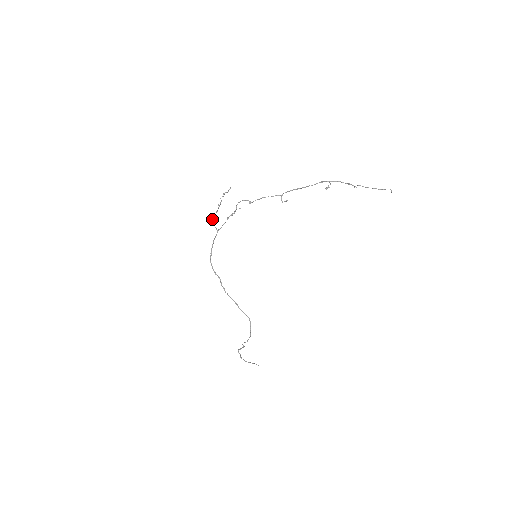
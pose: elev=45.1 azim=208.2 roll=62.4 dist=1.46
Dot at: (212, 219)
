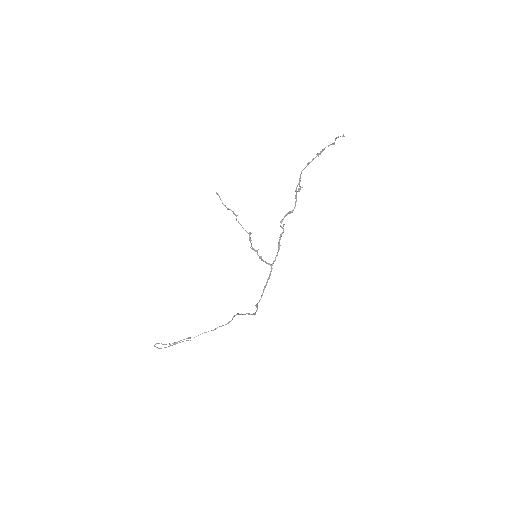
Dot at: (259, 256)
